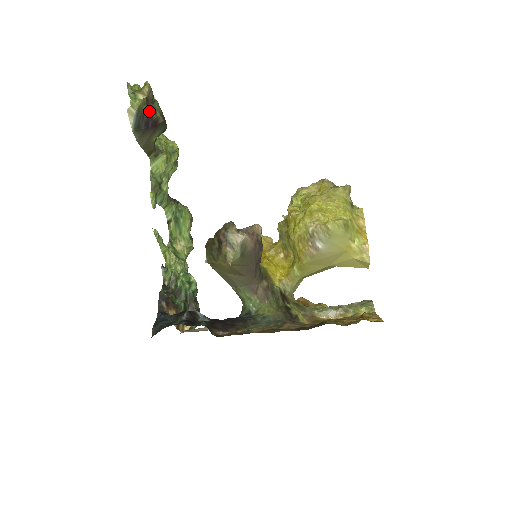
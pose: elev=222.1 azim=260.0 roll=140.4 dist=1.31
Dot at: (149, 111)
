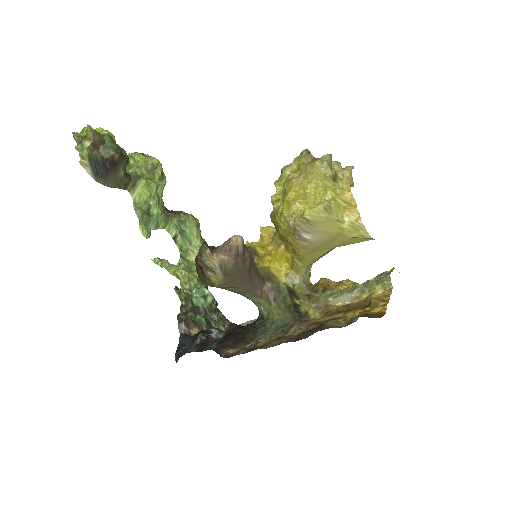
Dot at: (101, 154)
